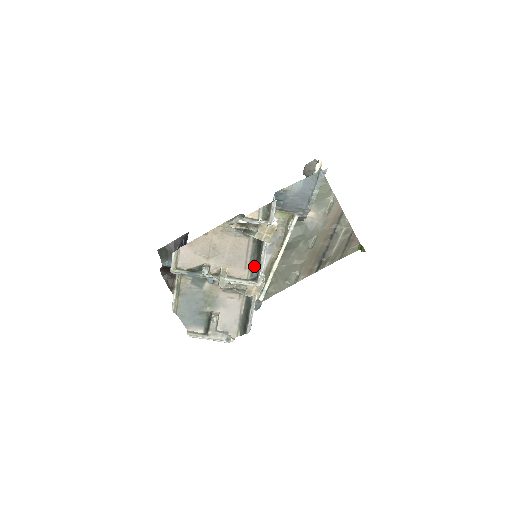
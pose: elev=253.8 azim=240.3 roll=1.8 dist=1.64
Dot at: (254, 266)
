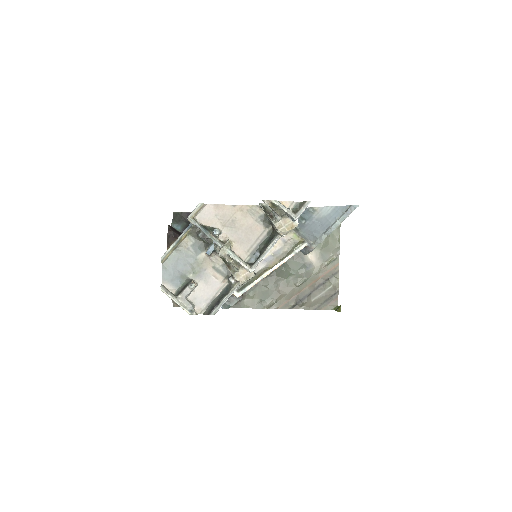
Dot at: (256, 253)
